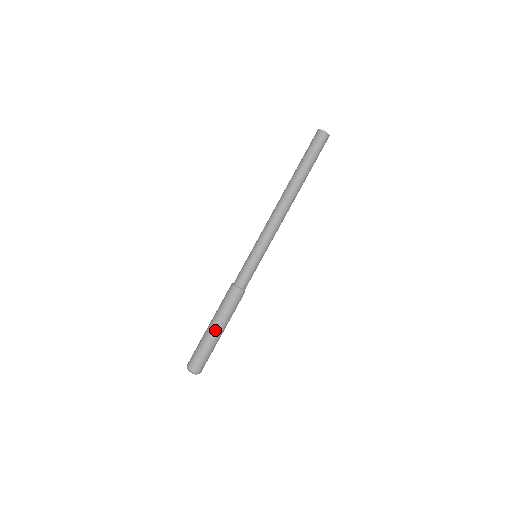
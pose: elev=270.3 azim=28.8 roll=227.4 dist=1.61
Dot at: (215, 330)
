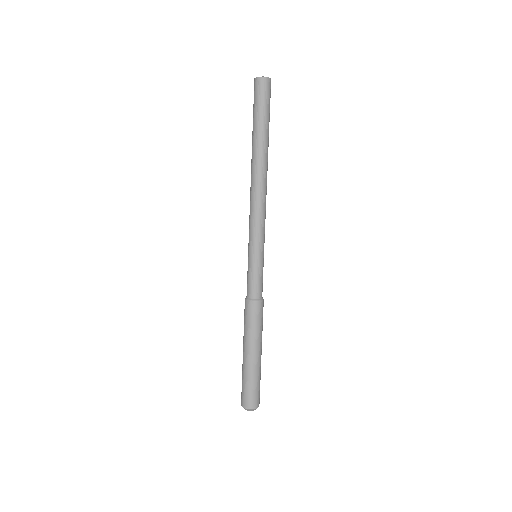
Dot at: (248, 356)
